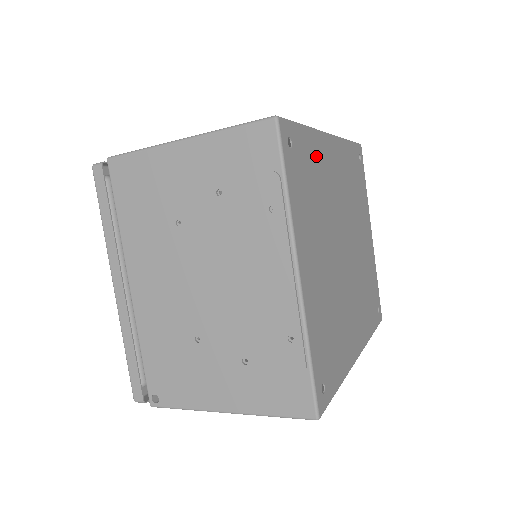
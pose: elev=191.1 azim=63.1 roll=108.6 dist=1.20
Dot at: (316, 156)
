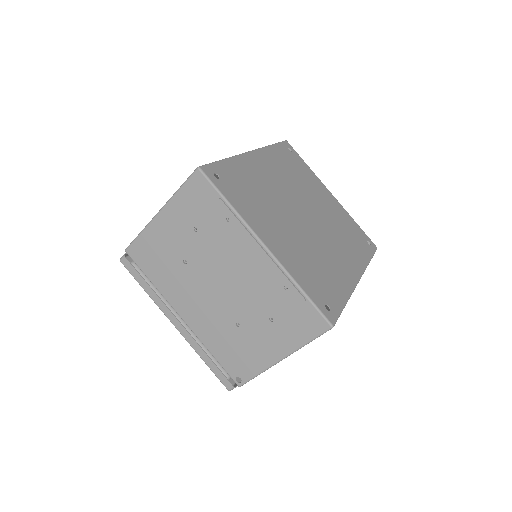
Dot at: (244, 172)
